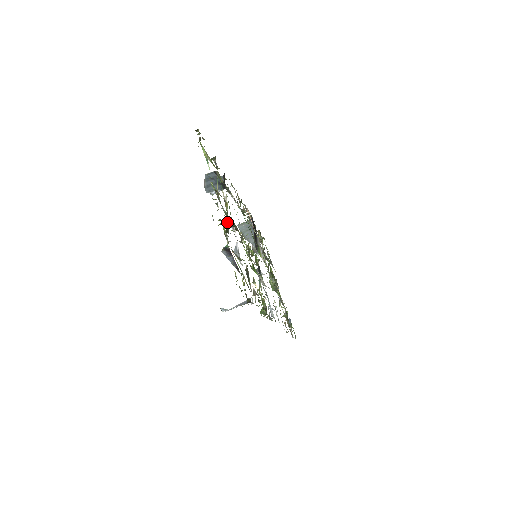
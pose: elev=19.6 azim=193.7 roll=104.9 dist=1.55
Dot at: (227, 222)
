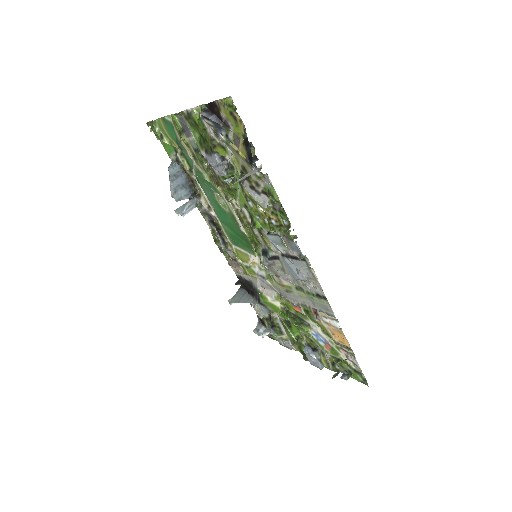
Dot at: (200, 137)
